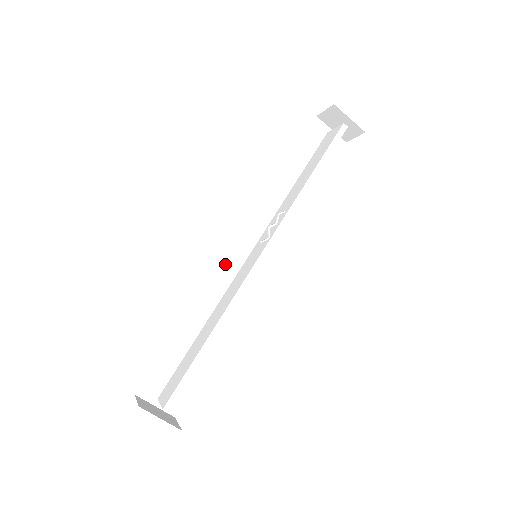
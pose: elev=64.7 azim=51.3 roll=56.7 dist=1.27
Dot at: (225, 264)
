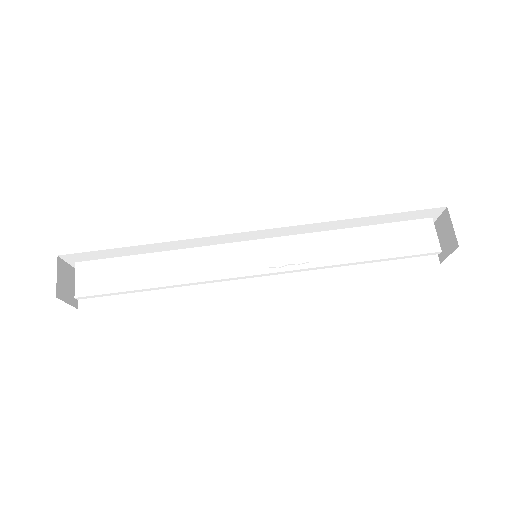
Dot at: (228, 236)
